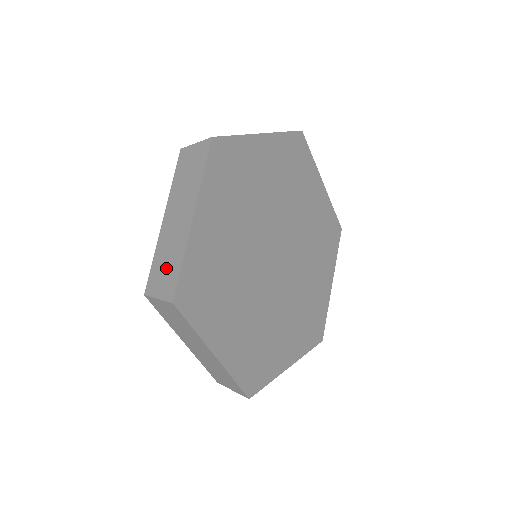
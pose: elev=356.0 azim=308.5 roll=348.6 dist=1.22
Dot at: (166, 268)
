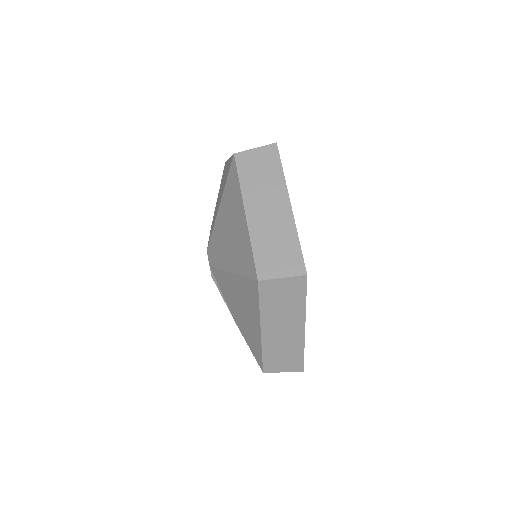
Dot at: (285, 358)
